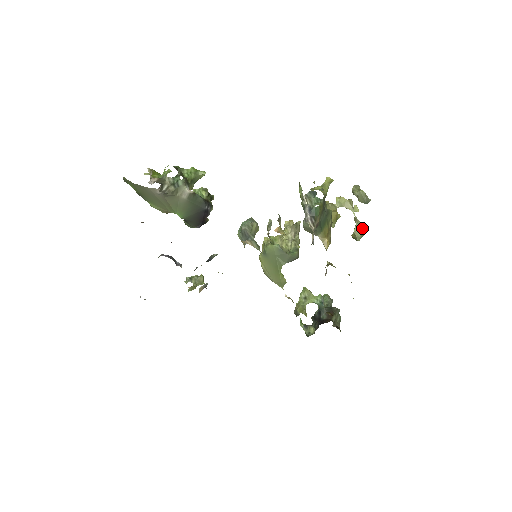
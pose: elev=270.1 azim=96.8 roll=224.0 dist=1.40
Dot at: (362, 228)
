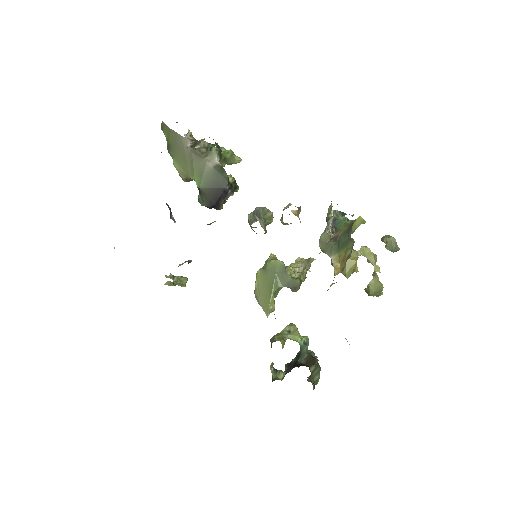
Dot at: (379, 284)
